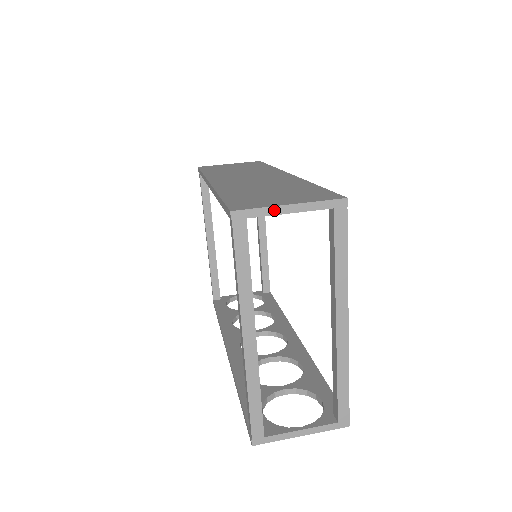
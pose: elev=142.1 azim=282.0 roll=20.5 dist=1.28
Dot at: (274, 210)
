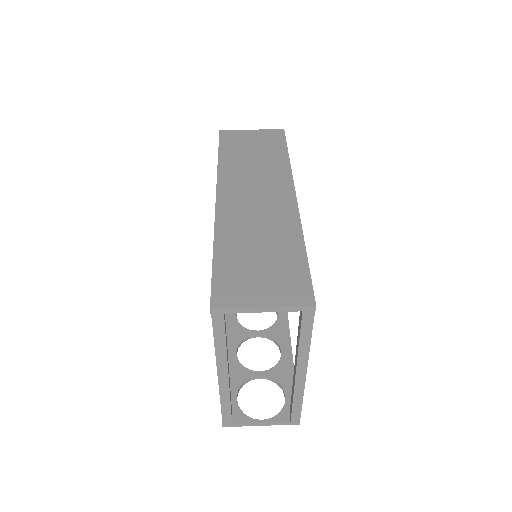
Dot at: (248, 310)
